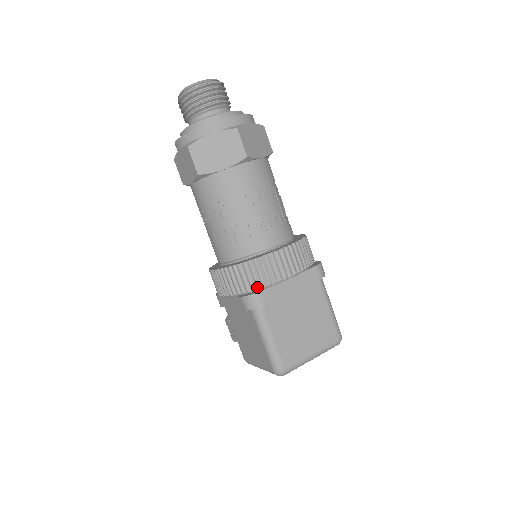
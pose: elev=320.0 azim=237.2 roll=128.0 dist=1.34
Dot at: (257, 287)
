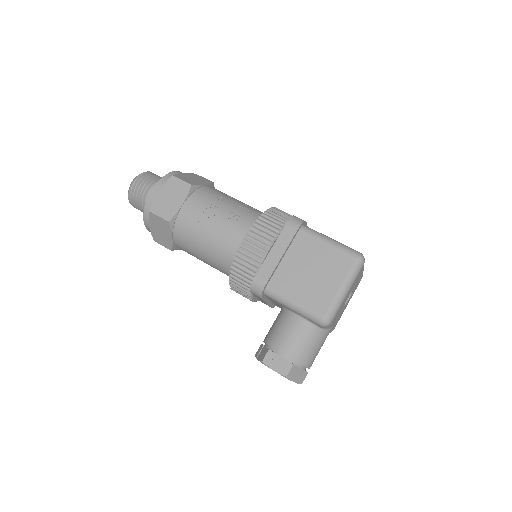
Dot at: occluded
